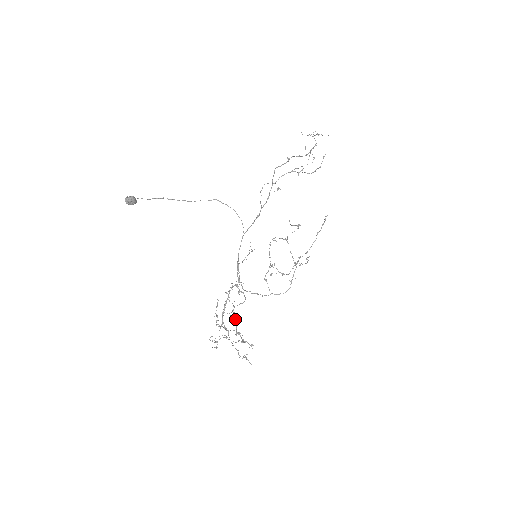
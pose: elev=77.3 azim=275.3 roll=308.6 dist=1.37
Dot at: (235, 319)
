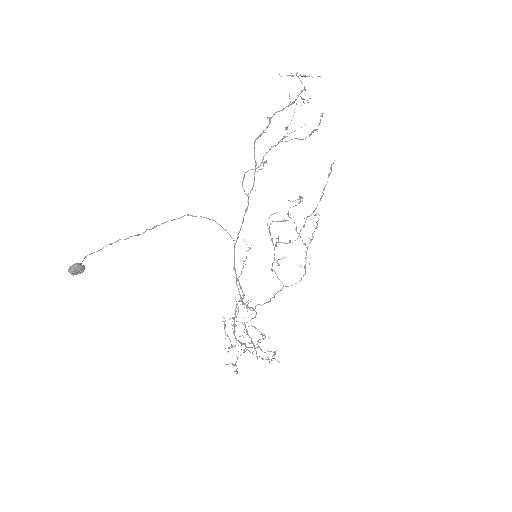
Dot at: occluded
